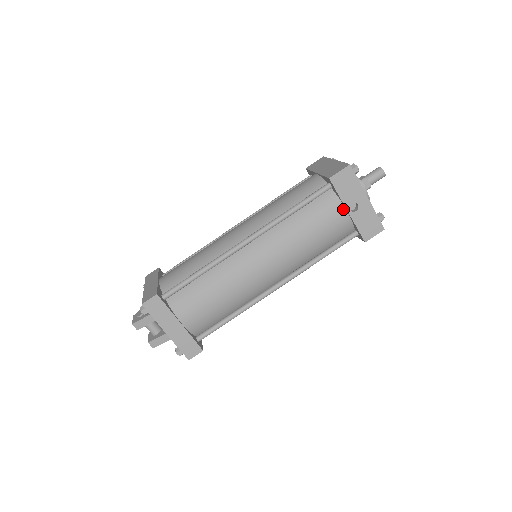
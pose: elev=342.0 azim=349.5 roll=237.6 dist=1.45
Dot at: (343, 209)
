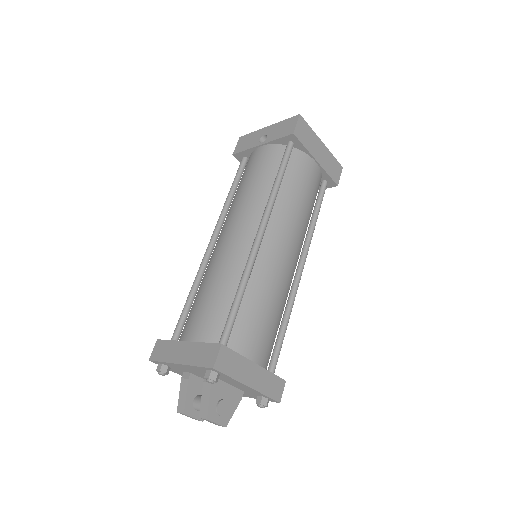
Dot at: (258, 149)
